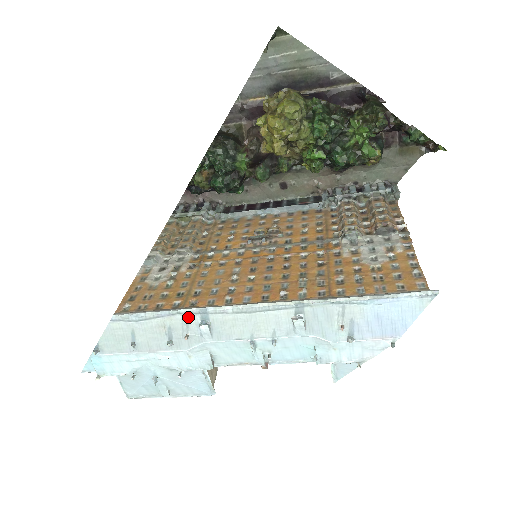
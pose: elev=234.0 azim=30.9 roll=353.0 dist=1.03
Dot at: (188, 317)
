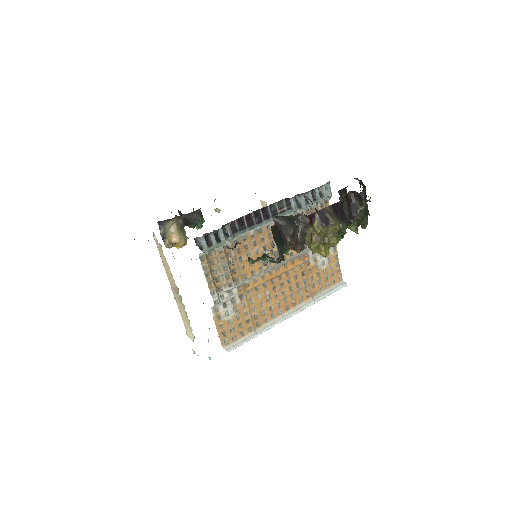
Dot at: (260, 333)
